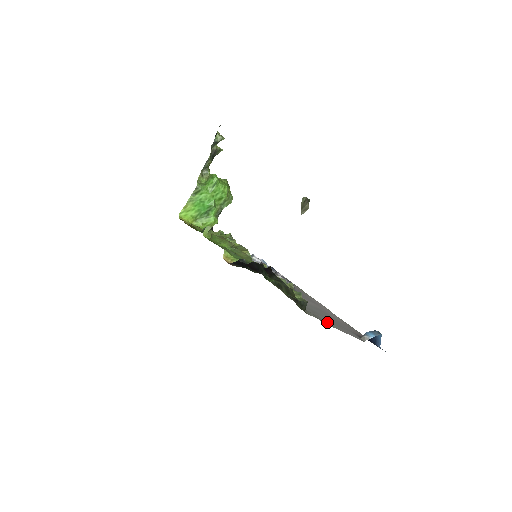
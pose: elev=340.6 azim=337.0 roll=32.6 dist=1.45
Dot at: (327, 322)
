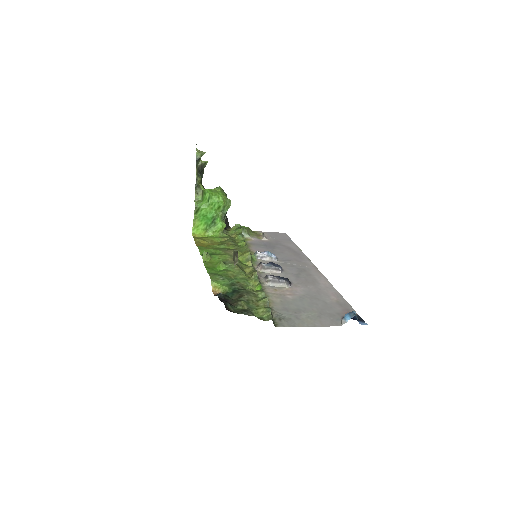
Dot at: (304, 321)
